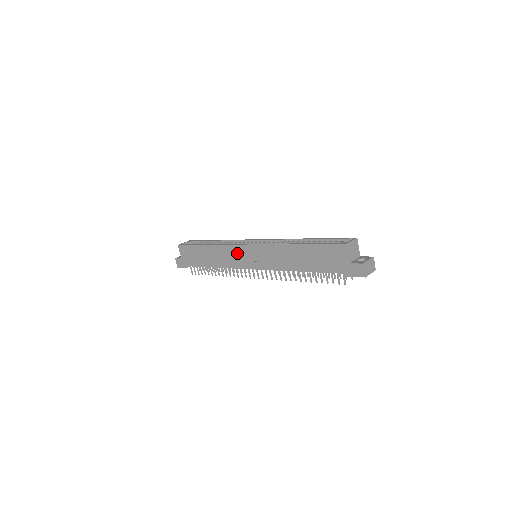
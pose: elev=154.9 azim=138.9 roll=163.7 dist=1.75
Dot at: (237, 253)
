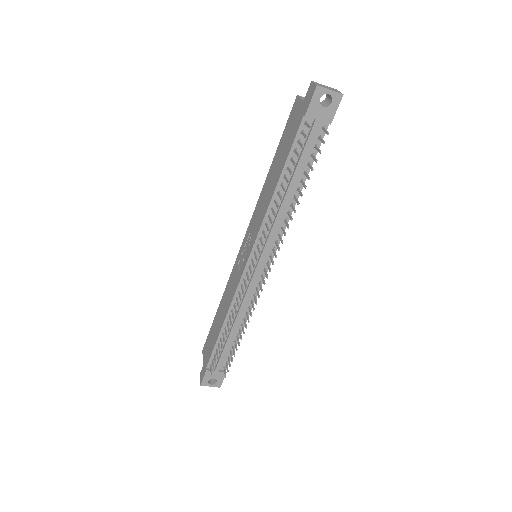
Dot at: (237, 268)
